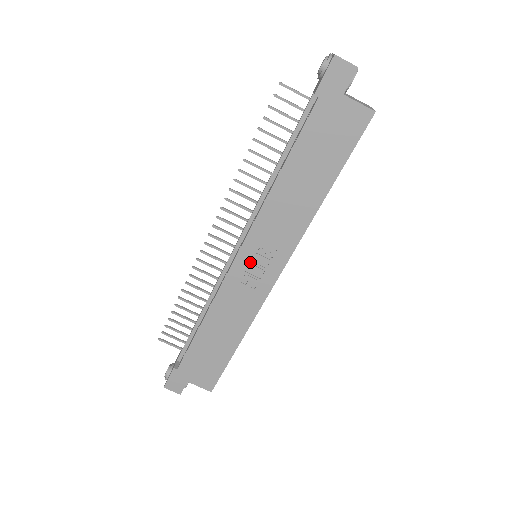
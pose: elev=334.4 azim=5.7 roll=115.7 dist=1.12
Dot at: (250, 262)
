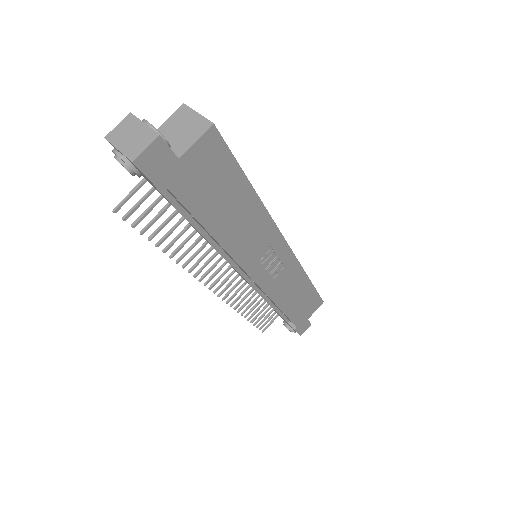
Dot at: (265, 270)
